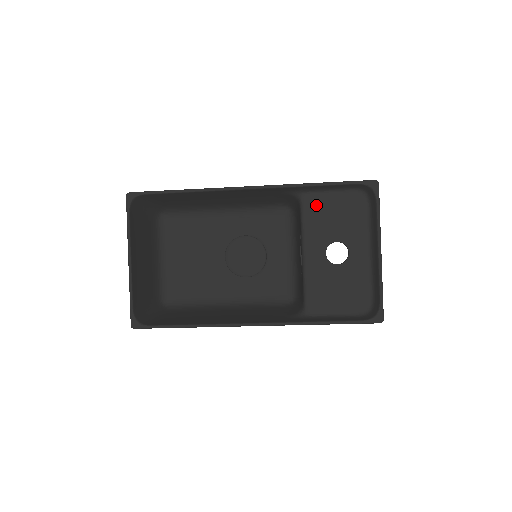
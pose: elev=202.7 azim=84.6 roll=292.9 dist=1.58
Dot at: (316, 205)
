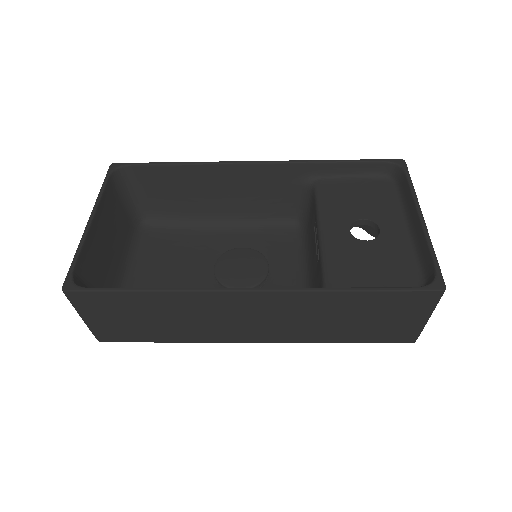
Dot at: (333, 189)
